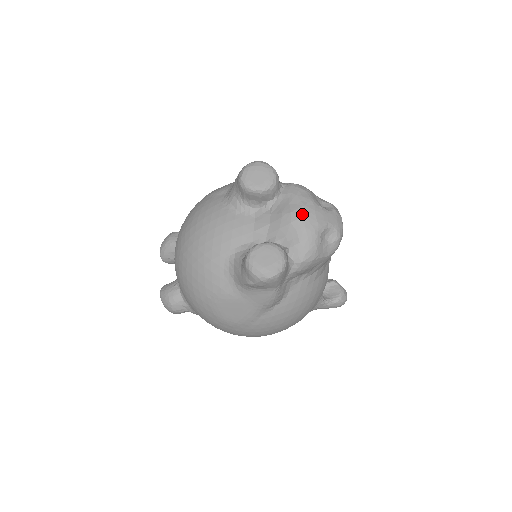
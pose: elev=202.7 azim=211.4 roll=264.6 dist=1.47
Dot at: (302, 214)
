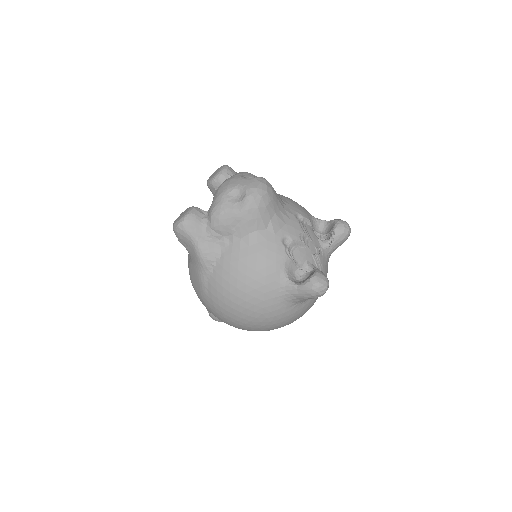
Dot at: (222, 184)
